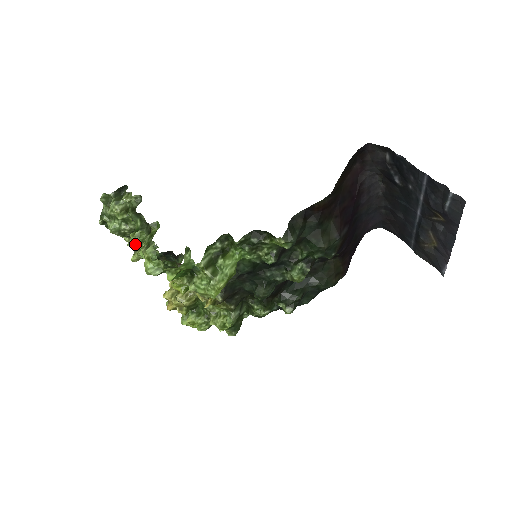
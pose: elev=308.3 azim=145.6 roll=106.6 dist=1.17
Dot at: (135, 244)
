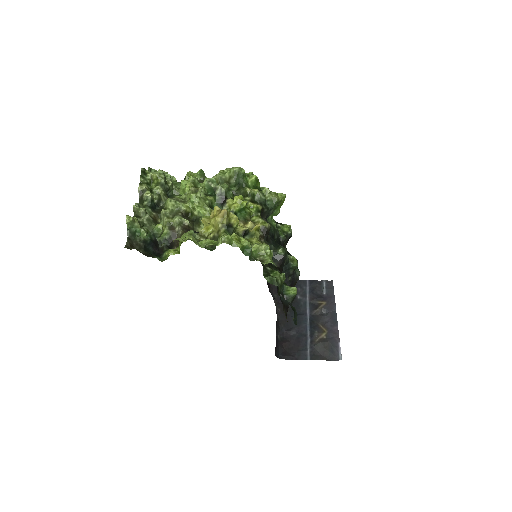
Dot at: (145, 208)
